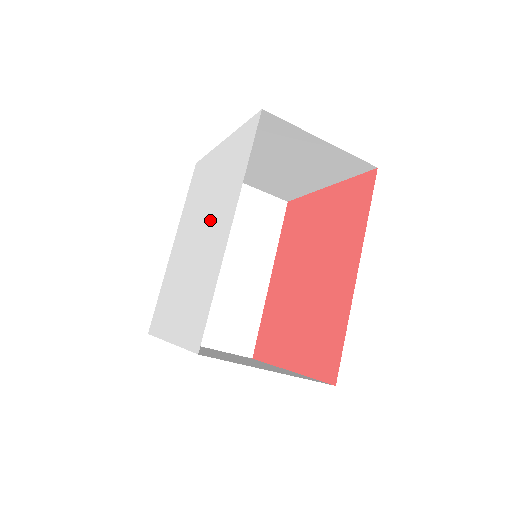
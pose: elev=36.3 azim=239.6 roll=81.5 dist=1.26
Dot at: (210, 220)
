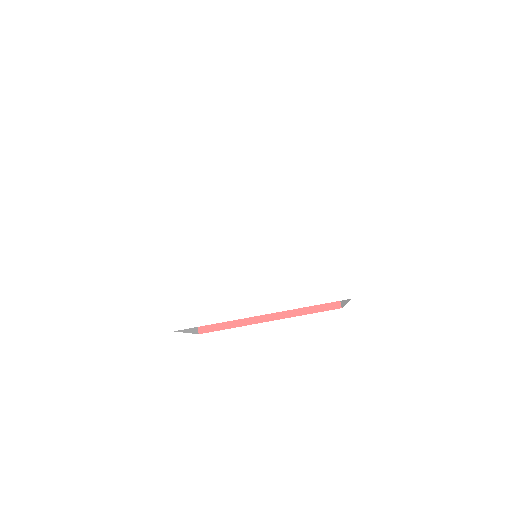
Dot at: (264, 265)
